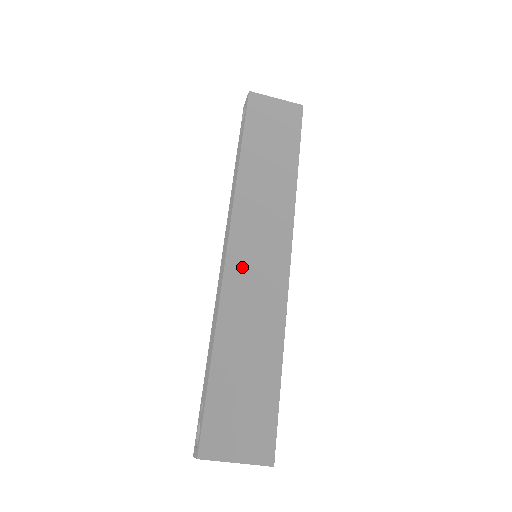
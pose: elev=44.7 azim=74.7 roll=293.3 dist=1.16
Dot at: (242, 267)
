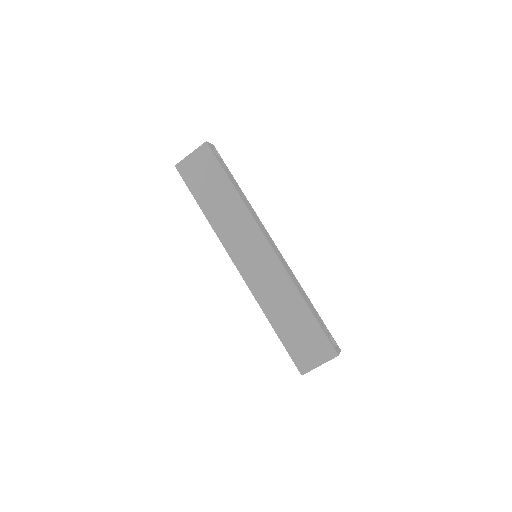
Dot at: (252, 273)
